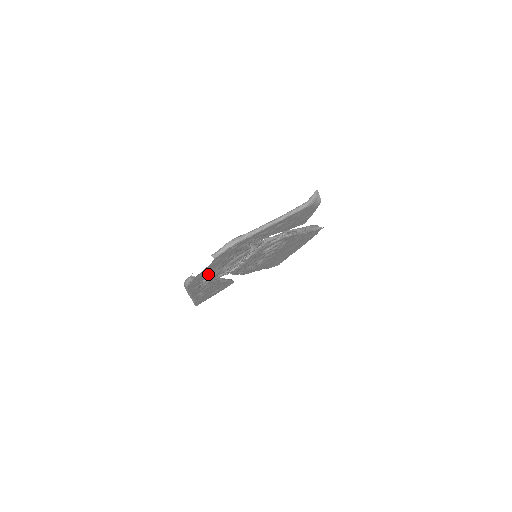
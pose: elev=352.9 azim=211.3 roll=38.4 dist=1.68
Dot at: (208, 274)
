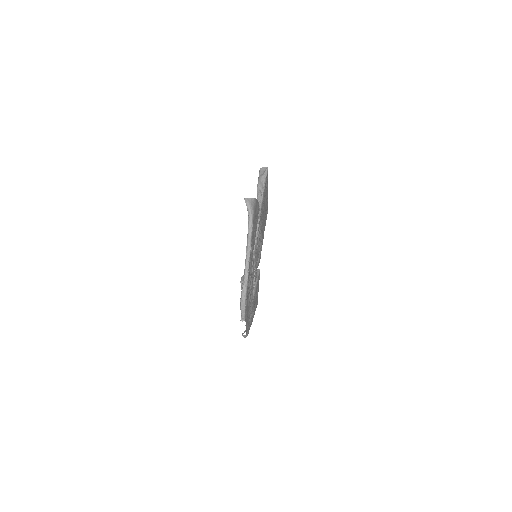
Dot at: (249, 316)
